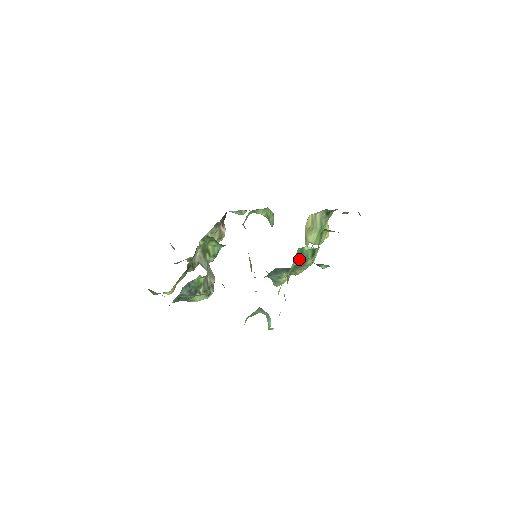
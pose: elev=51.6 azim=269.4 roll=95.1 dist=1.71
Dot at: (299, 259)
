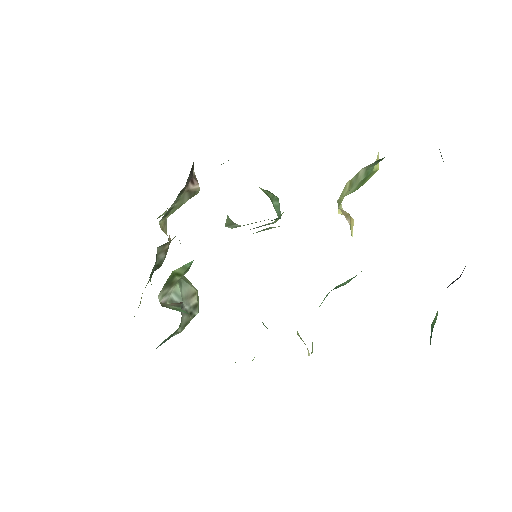
Dot at: occluded
